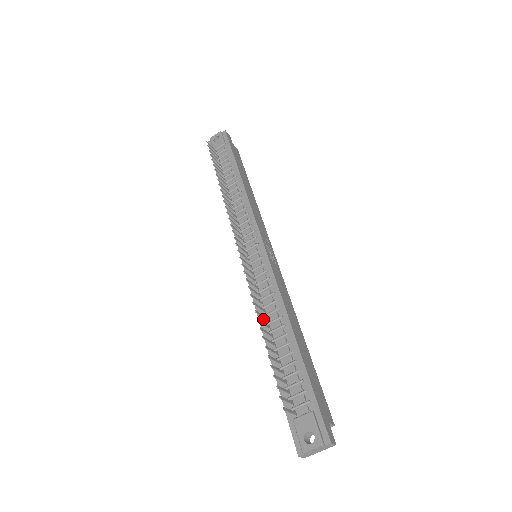
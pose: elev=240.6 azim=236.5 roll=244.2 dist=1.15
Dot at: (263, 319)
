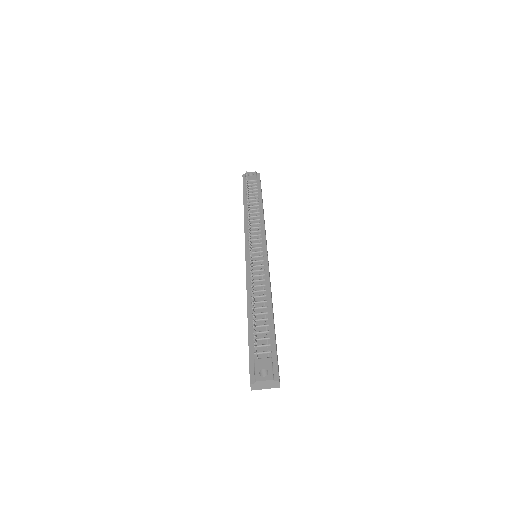
Dot at: (250, 293)
